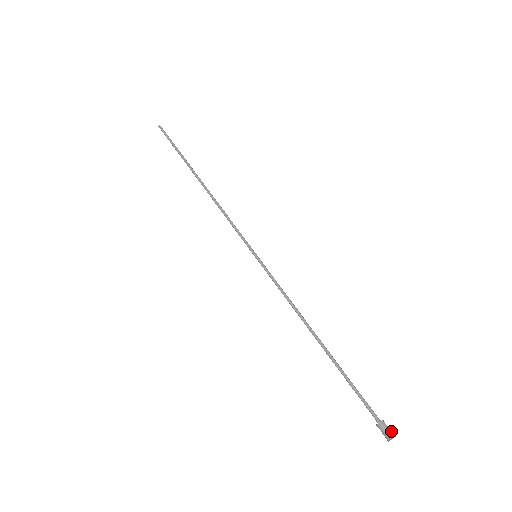
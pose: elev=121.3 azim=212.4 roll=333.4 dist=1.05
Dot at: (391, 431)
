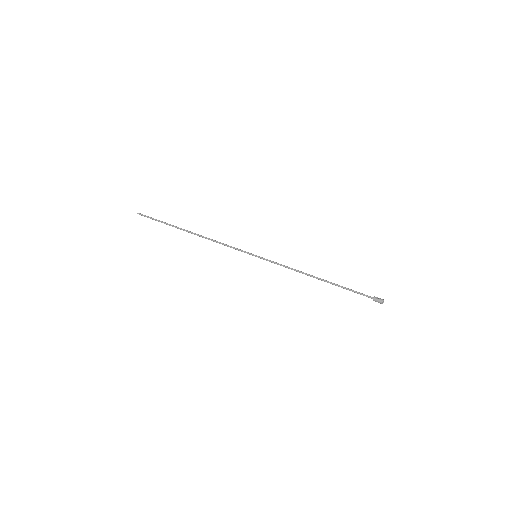
Dot at: (381, 300)
